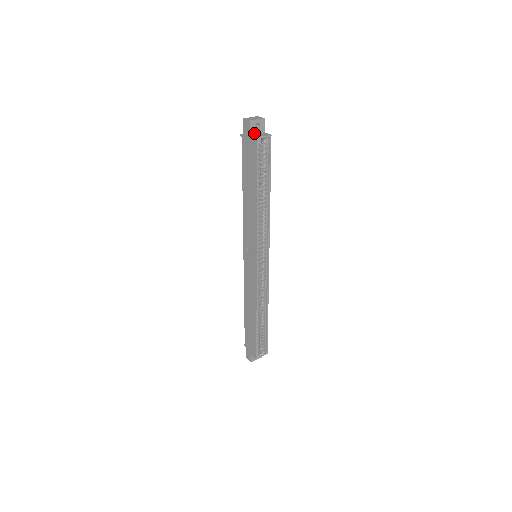
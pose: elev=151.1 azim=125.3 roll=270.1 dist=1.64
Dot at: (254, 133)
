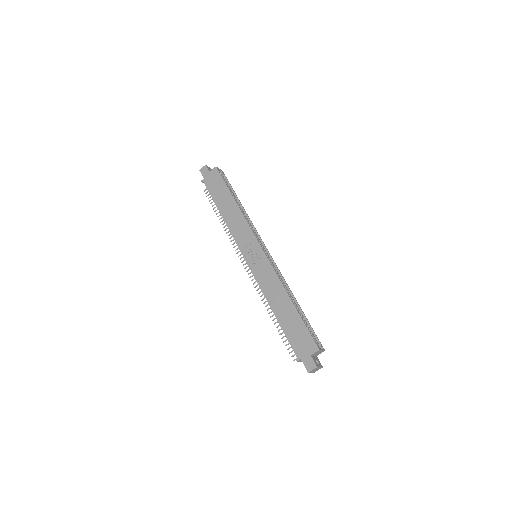
Dot at: occluded
